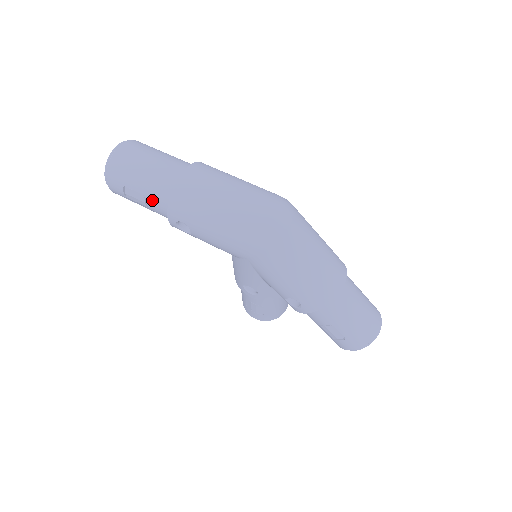
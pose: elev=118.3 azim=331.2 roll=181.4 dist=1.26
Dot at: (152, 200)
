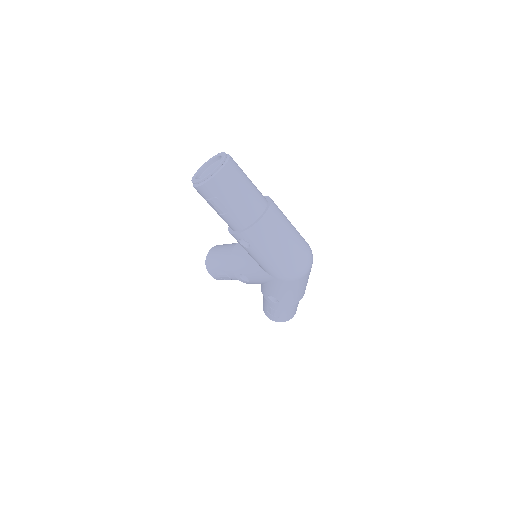
Dot at: (233, 217)
